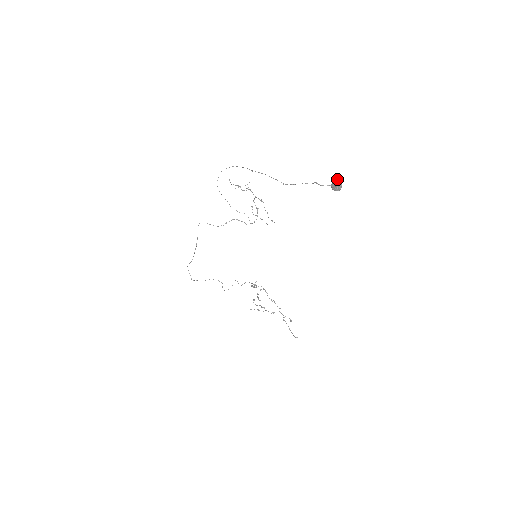
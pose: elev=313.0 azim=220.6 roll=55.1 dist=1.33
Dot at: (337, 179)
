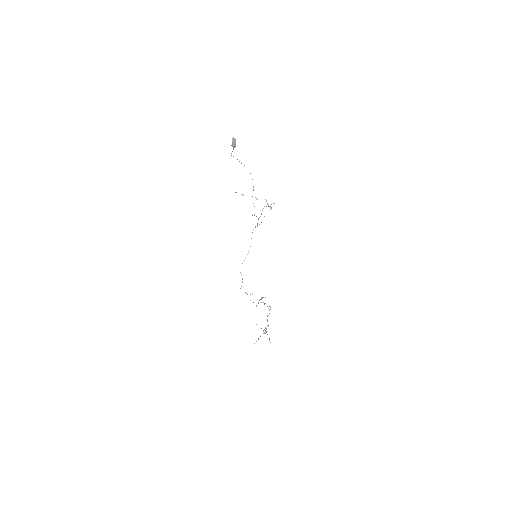
Dot at: (233, 138)
